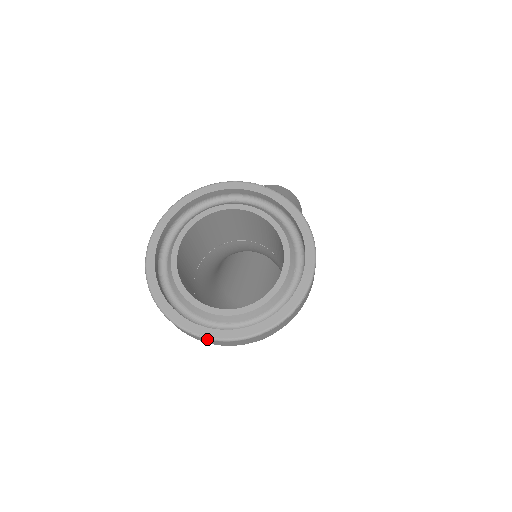
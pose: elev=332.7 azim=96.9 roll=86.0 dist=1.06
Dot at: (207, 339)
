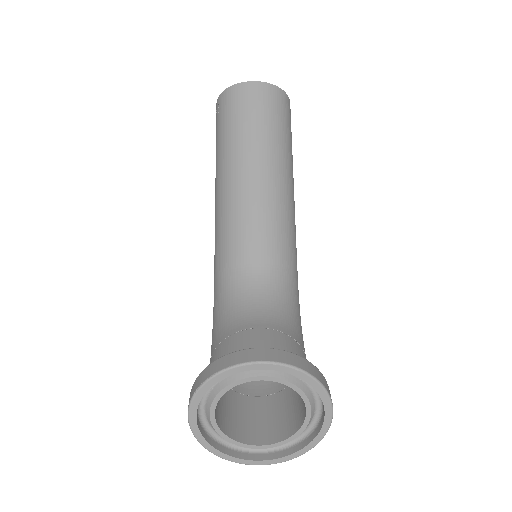
Dot at: occluded
